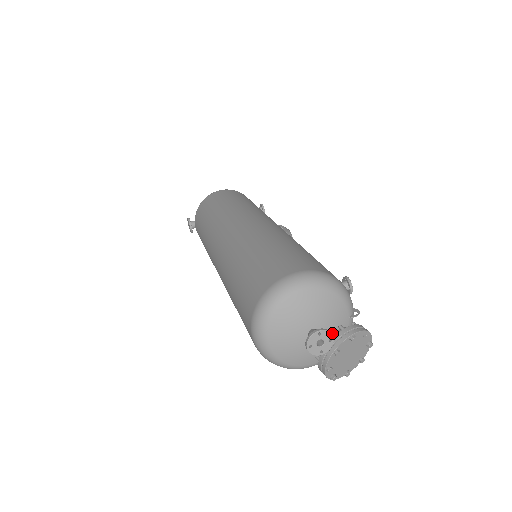
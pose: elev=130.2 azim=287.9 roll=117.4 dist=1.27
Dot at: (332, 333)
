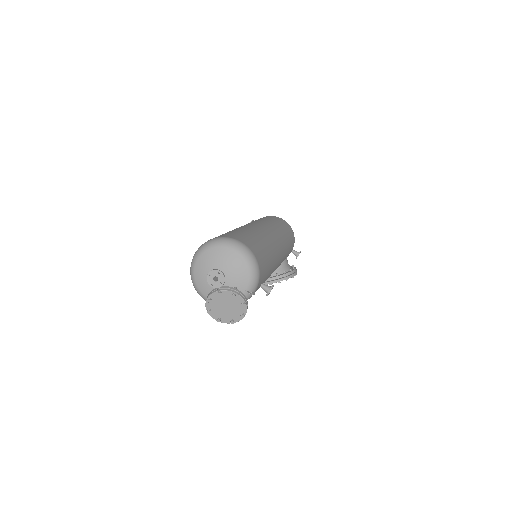
Dot at: occluded
